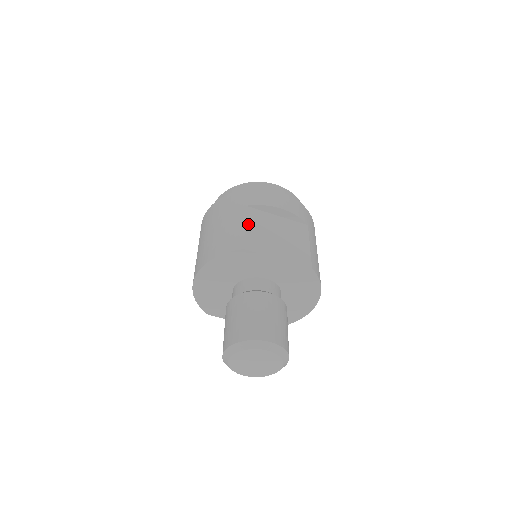
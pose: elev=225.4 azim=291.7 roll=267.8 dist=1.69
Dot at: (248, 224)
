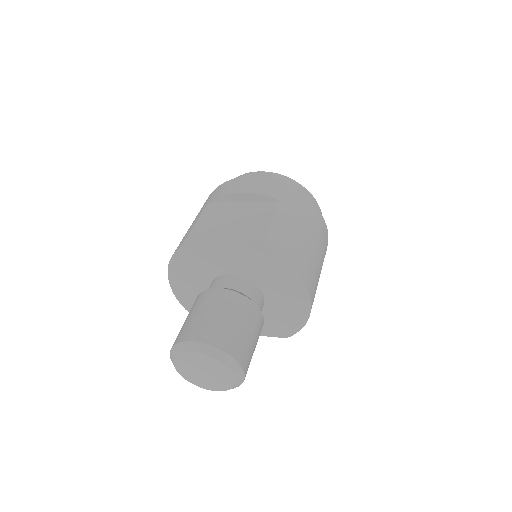
Dot at: (201, 220)
